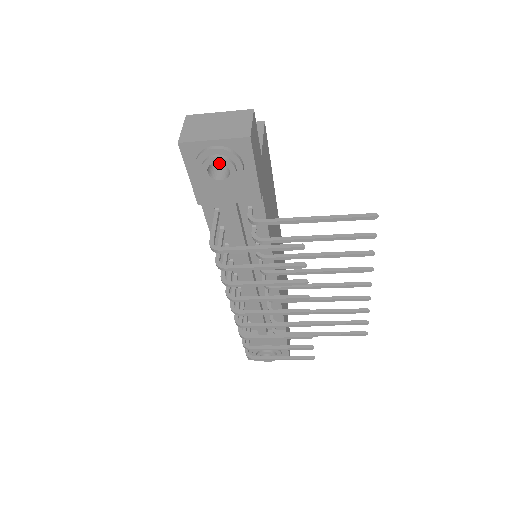
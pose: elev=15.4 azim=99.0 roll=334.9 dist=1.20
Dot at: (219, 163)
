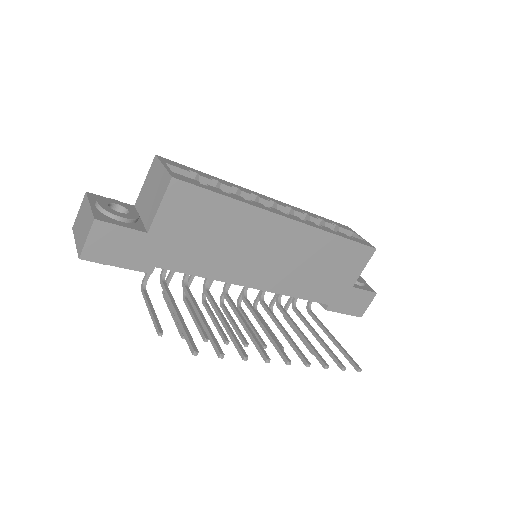
Dot at: occluded
